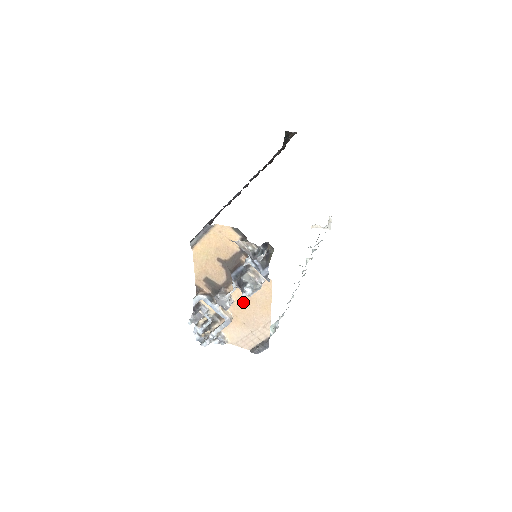
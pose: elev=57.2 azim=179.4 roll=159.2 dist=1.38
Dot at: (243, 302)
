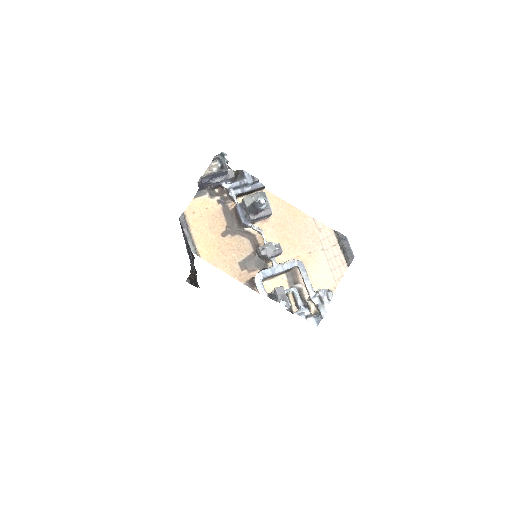
Dot at: (282, 237)
